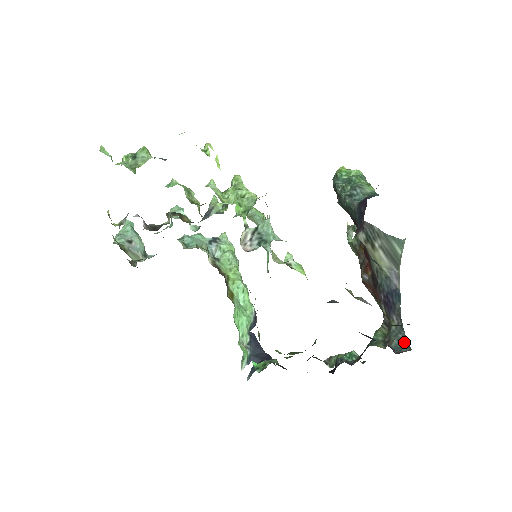
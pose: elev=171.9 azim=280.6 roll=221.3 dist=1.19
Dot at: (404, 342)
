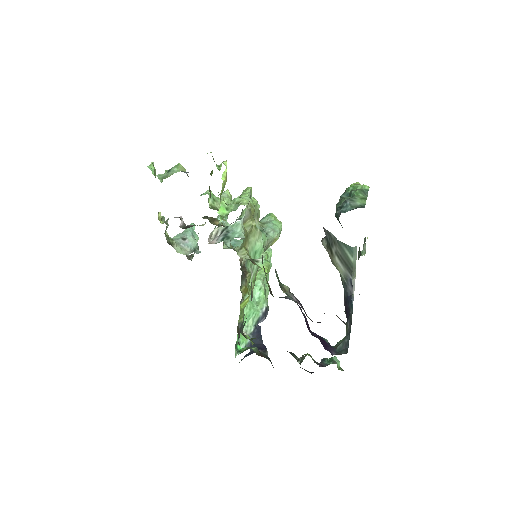
Dot at: (346, 346)
